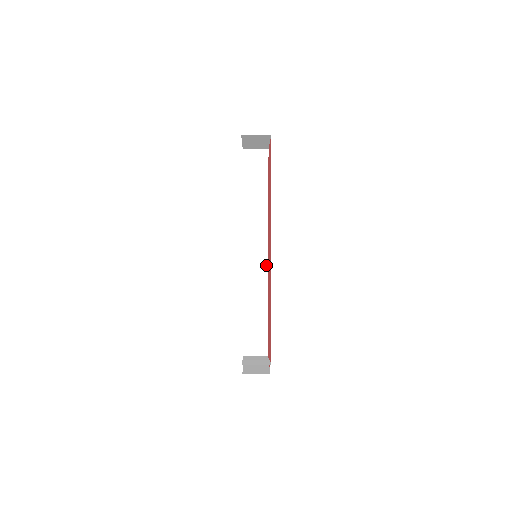
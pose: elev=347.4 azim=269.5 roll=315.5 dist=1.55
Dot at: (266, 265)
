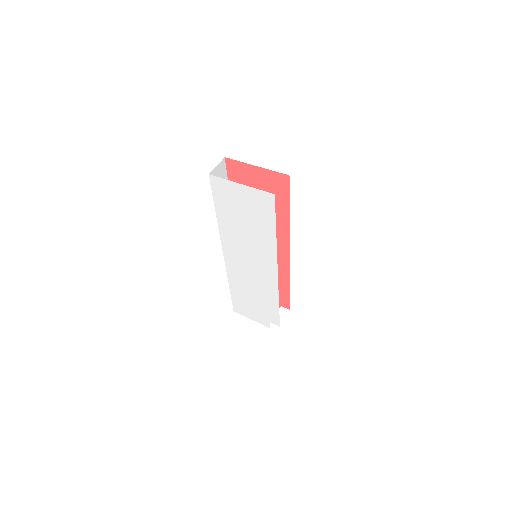
Dot at: occluded
